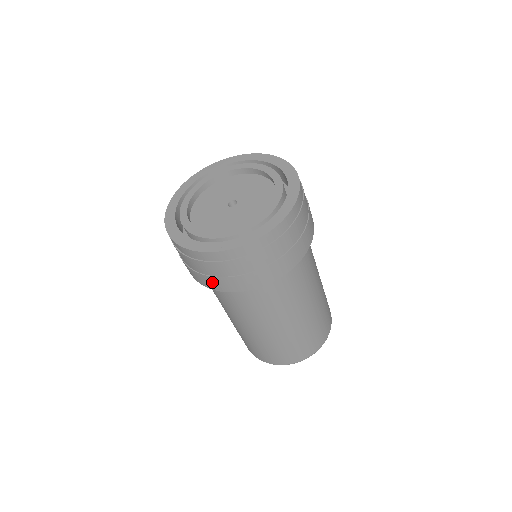
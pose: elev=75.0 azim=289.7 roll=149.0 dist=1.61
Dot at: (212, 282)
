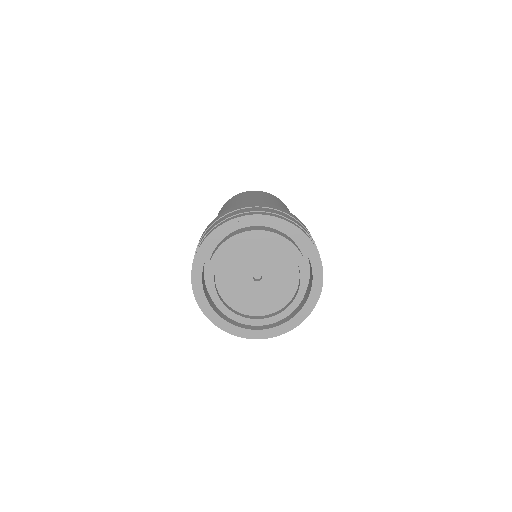
Dot at: occluded
